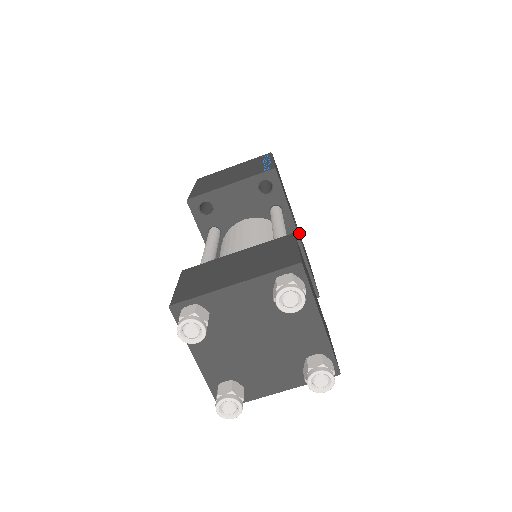
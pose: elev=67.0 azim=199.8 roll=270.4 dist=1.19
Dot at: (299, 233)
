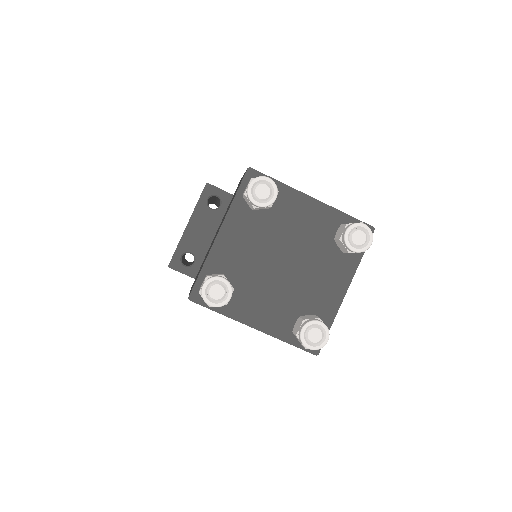
Dot at: occluded
